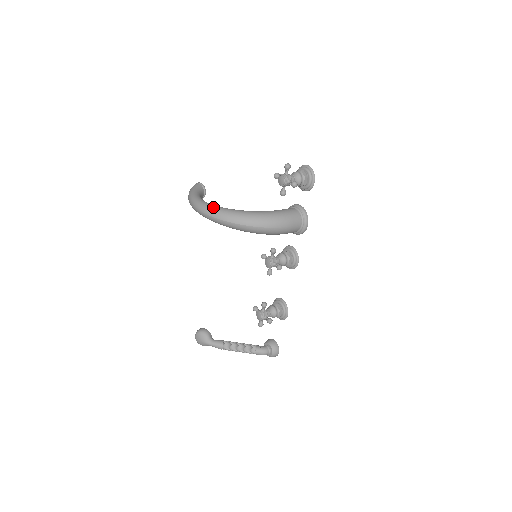
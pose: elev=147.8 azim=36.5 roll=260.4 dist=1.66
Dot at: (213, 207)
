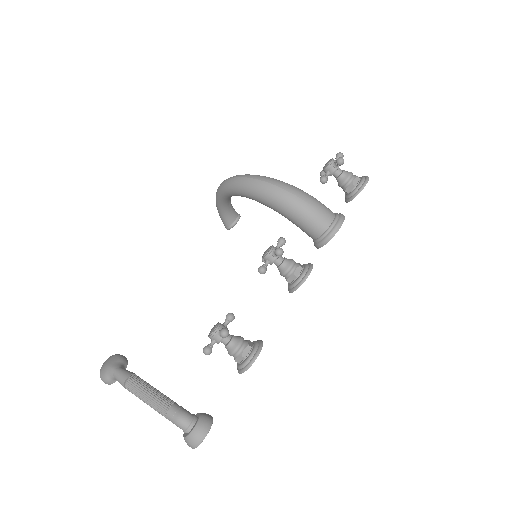
Dot at: occluded
